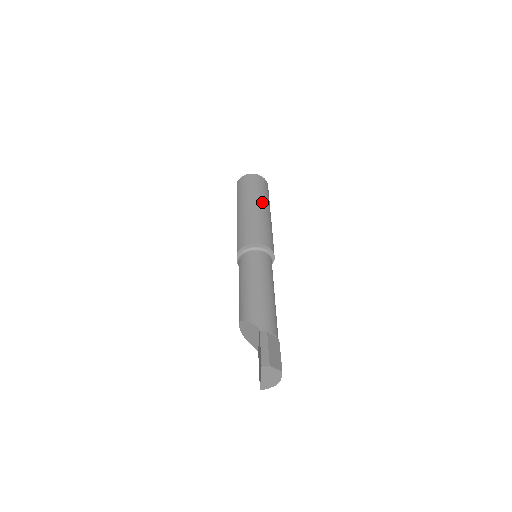
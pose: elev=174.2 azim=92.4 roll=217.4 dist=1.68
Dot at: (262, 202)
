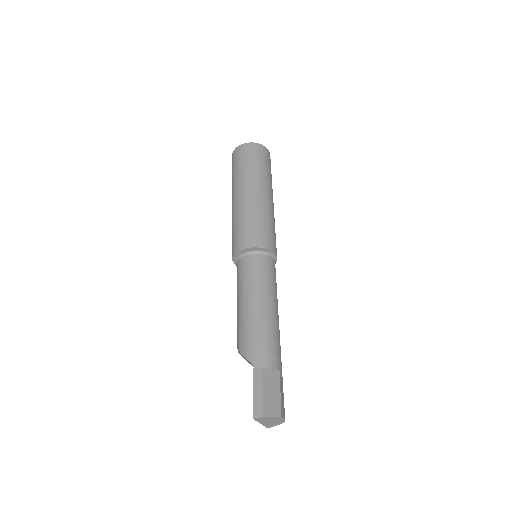
Dot at: (257, 183)
